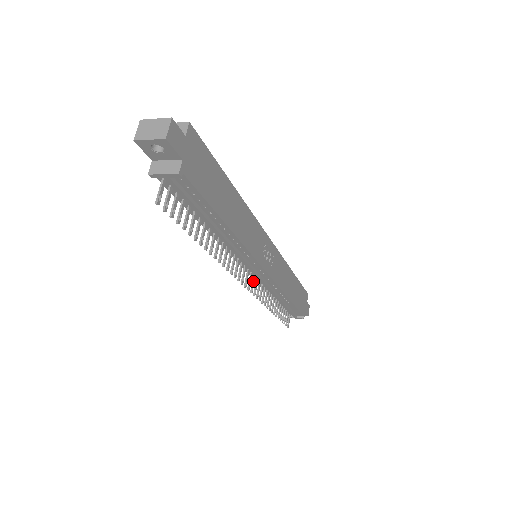
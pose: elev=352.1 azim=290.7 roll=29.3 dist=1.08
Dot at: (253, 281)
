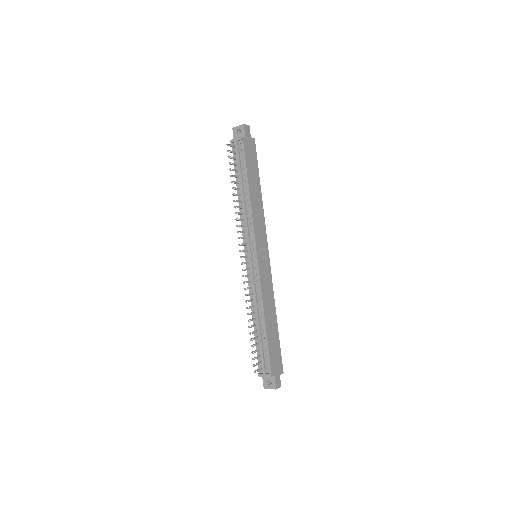
Dot at: (247, 268)
